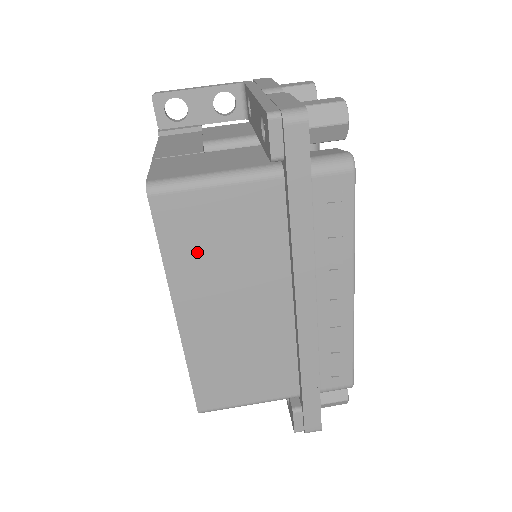
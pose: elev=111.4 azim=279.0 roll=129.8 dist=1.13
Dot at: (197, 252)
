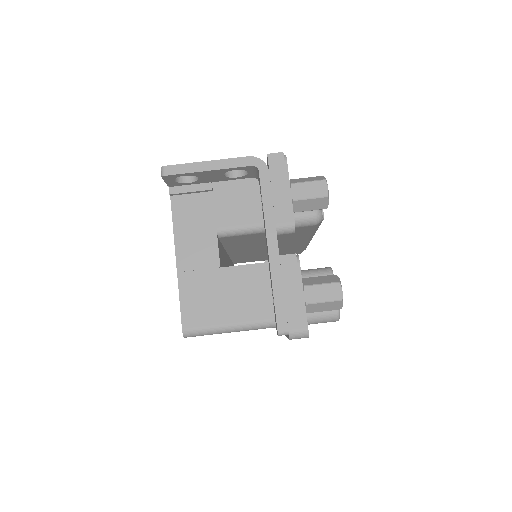
Dot at: occluded
